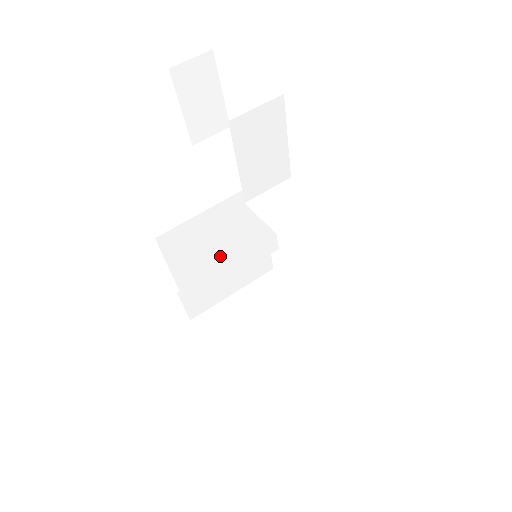
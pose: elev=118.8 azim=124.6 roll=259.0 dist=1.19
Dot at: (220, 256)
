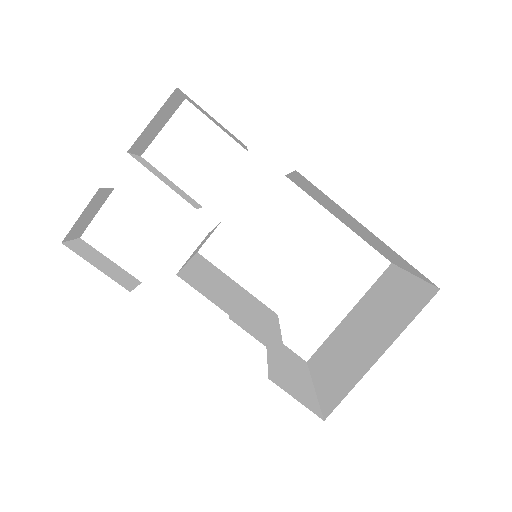
Dot at: (246, 309)
